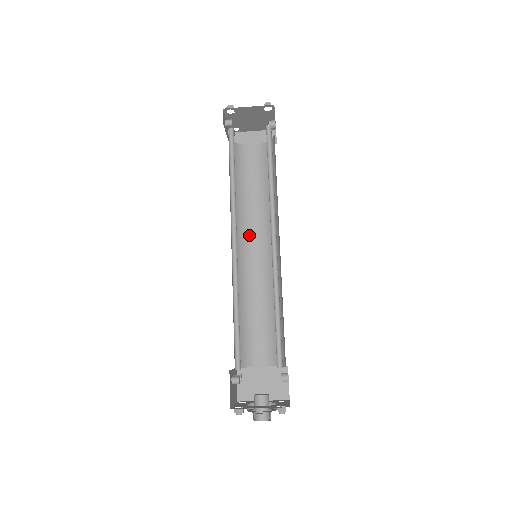
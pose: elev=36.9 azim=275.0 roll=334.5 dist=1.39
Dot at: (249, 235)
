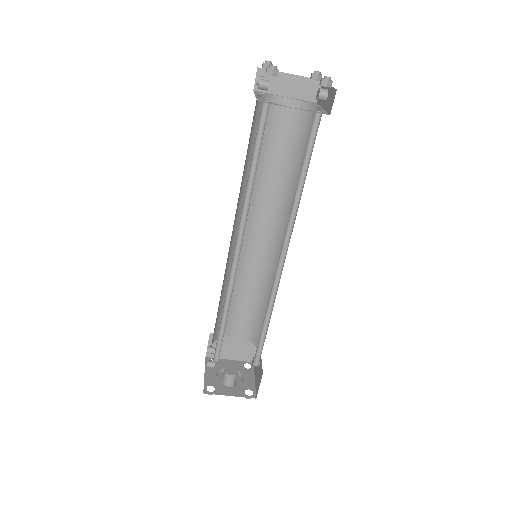
Dot at: (251, 215)
